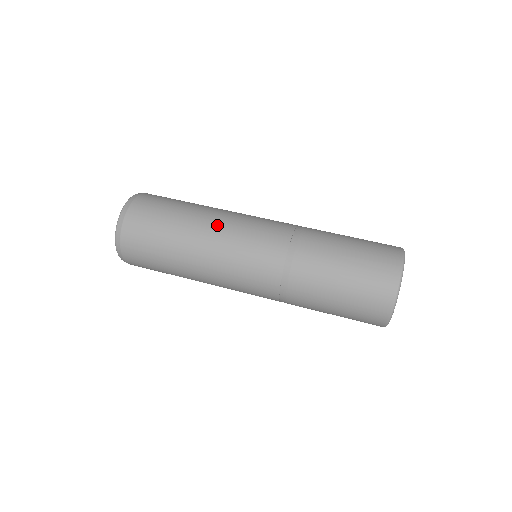
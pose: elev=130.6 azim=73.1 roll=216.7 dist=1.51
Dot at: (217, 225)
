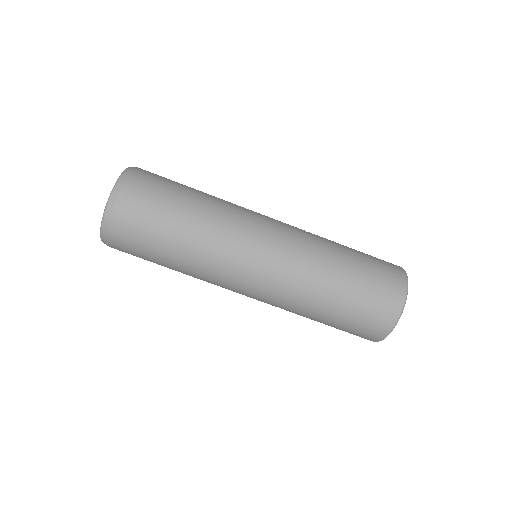
Dot at: (221, 239)
